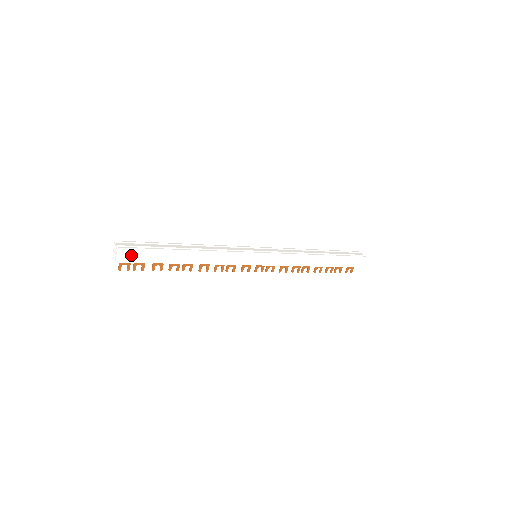
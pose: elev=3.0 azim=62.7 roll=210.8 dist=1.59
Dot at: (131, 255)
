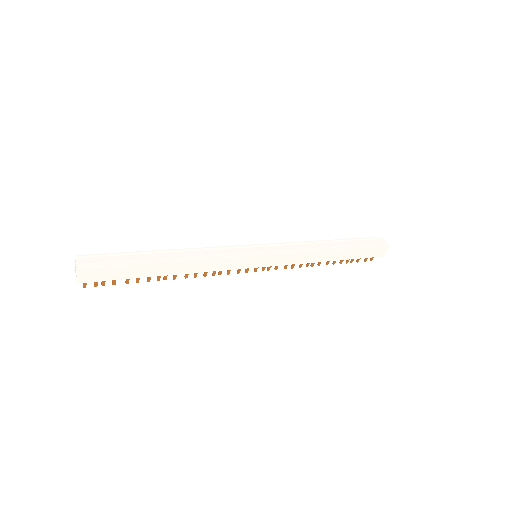
Dot at: (96, 274)
